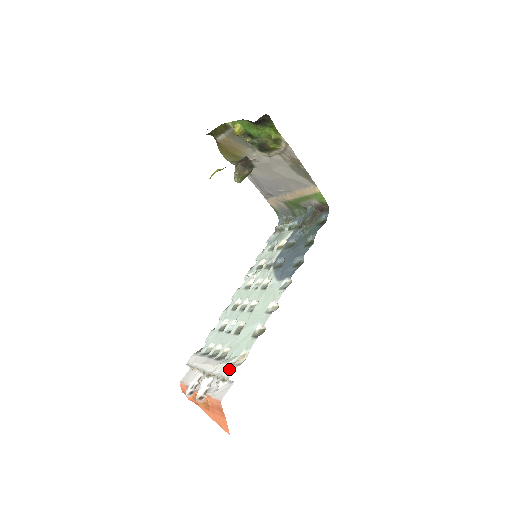
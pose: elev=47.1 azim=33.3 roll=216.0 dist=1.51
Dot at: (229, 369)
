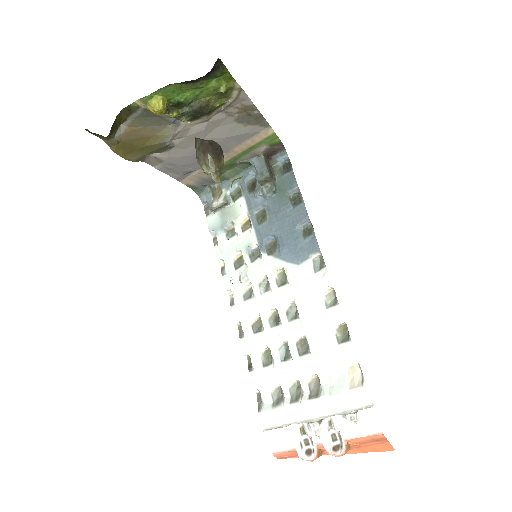
Dot at: (357, 396)
